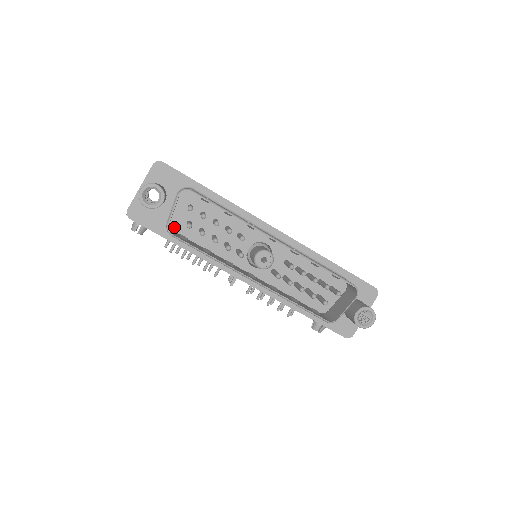
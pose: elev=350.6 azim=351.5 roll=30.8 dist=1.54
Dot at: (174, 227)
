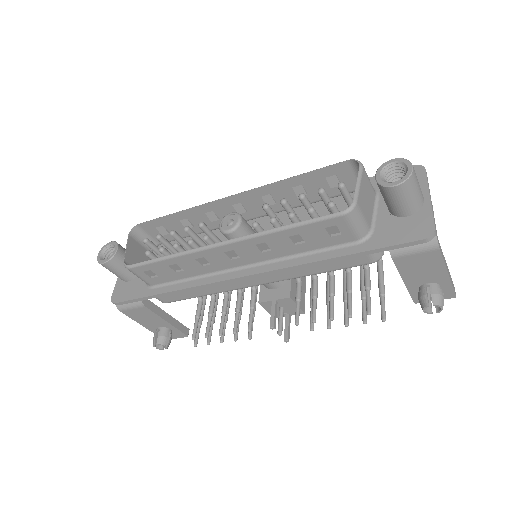
Dot at: occluded
